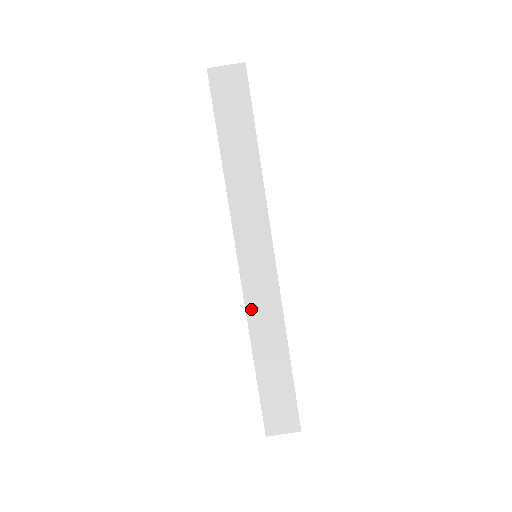
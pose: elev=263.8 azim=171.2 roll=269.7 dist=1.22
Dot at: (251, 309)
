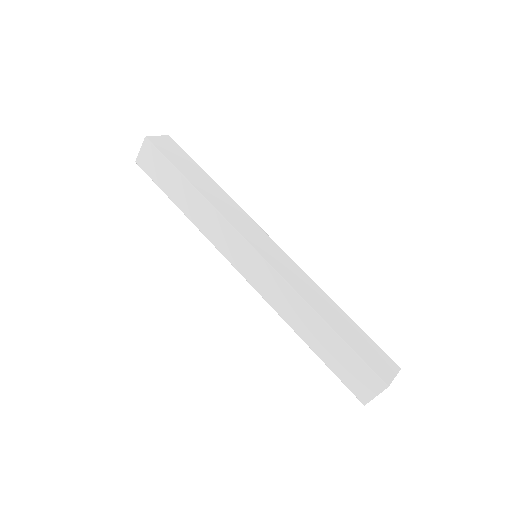
Dot at: (290, 281)
